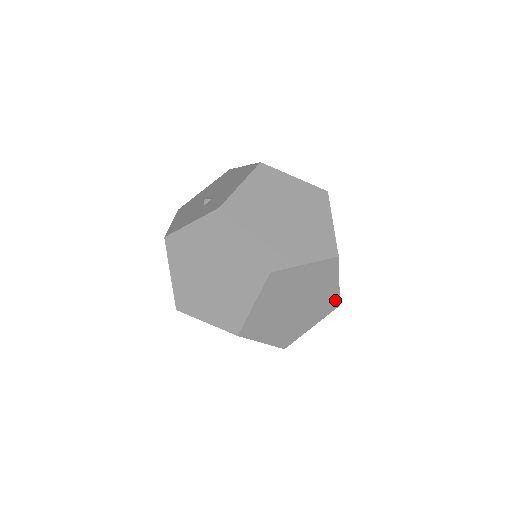
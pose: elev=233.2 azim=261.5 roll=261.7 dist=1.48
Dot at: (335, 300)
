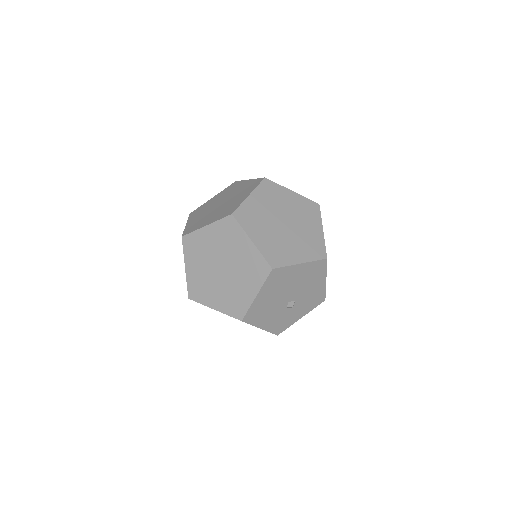
Dot at: (322, 248)
